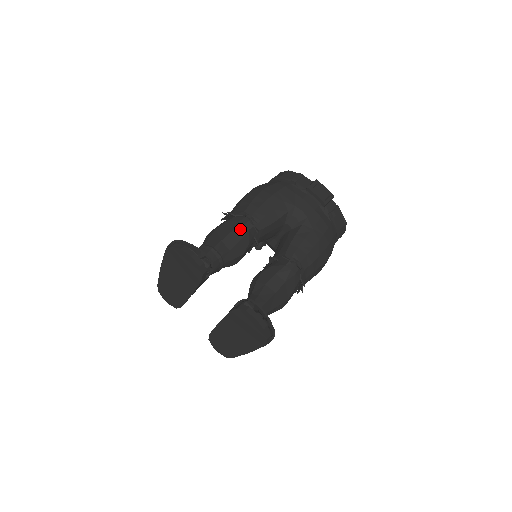
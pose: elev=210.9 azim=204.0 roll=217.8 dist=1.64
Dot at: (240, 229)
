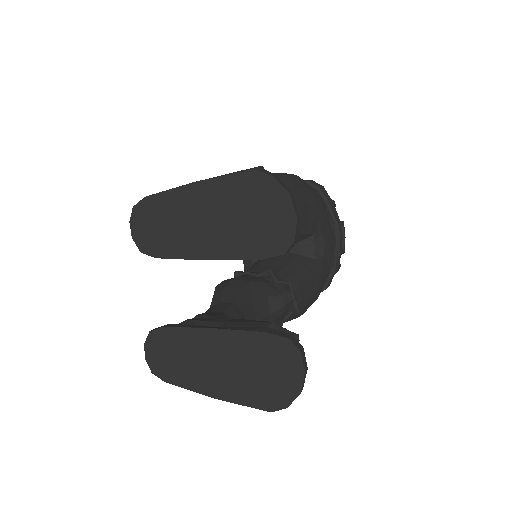
Dot at: occluded
